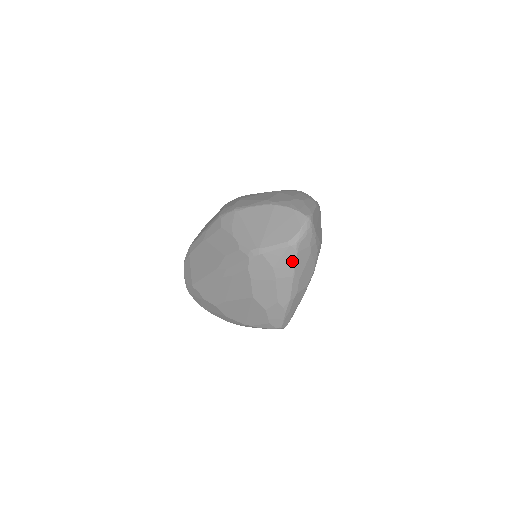
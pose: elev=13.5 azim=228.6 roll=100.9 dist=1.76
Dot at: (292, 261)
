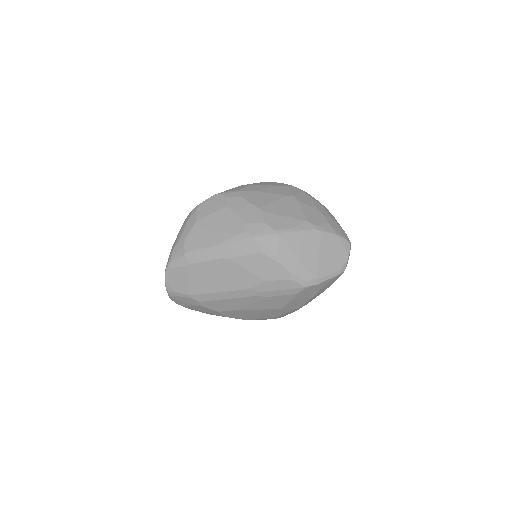
Dot at: (333, 282)
